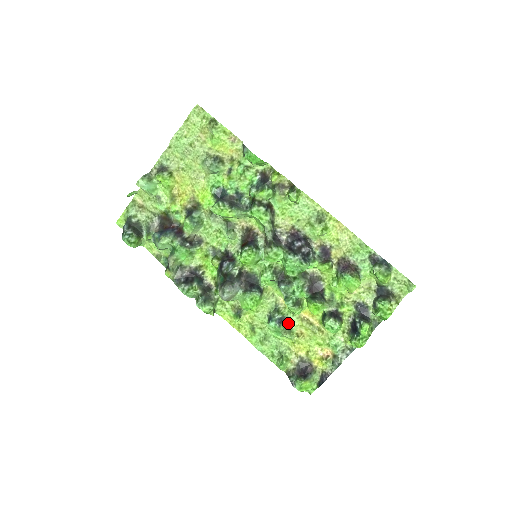
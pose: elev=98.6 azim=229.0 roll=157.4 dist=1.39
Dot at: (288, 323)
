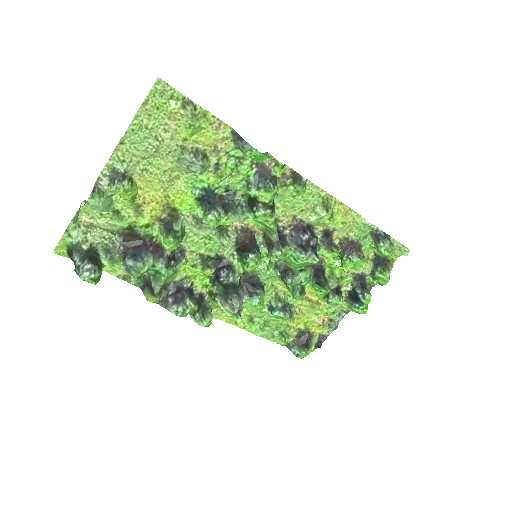
Dot at: (289, 307)
